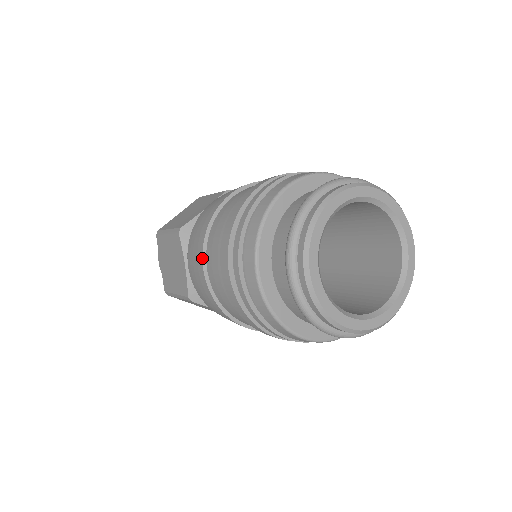
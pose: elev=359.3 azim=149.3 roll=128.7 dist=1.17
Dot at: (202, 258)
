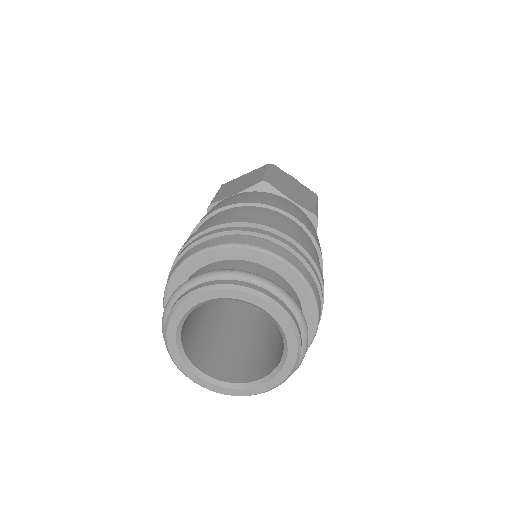
Dot at: occluded
